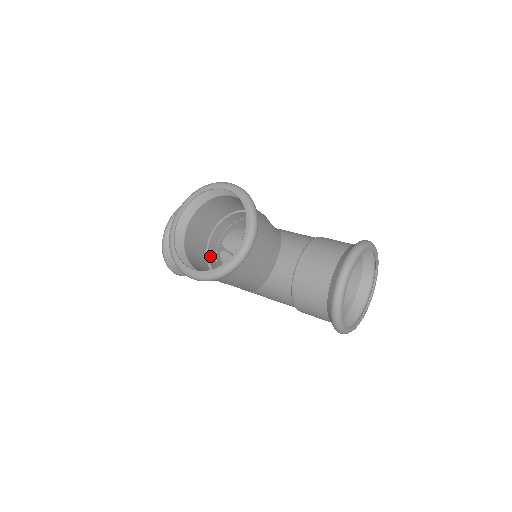
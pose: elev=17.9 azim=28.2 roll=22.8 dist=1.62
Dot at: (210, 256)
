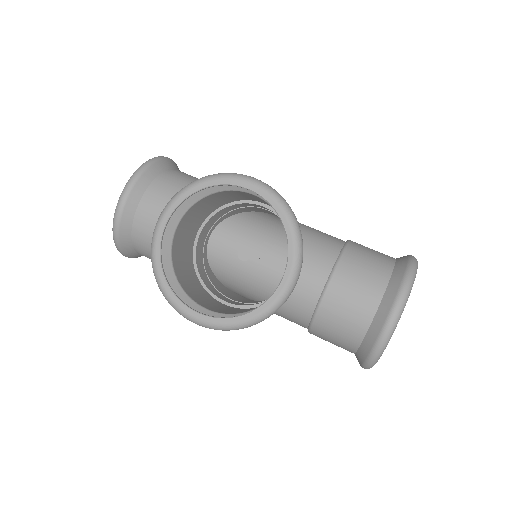
Dot at: (198, 260)
